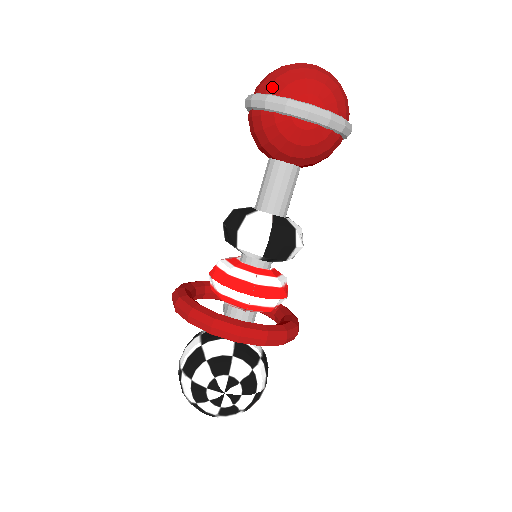
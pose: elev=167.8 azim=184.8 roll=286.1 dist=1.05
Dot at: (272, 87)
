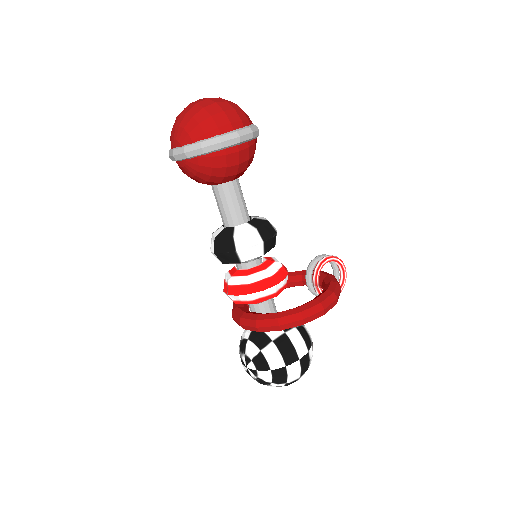
Dot at: occluded
